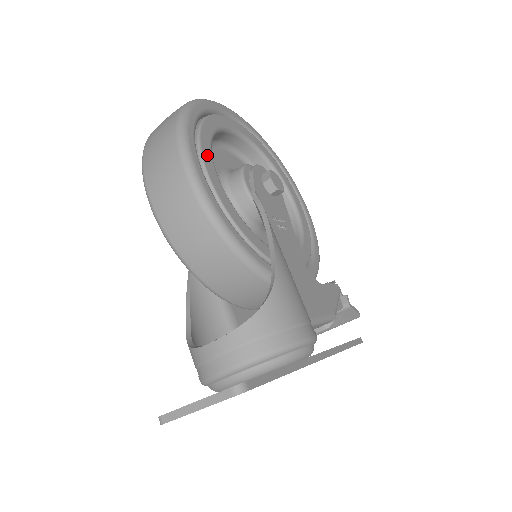
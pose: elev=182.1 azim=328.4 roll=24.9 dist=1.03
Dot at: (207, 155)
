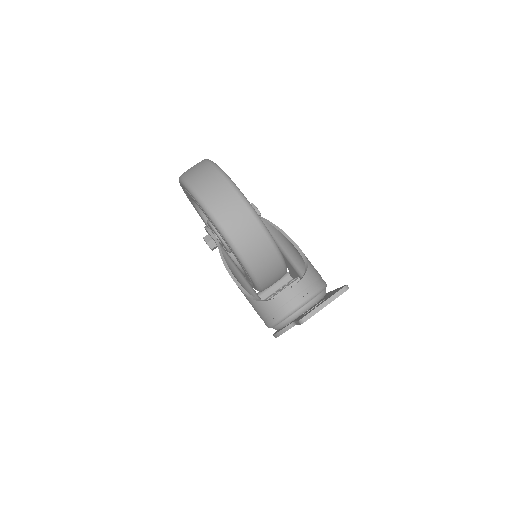
Dot at: occluded
